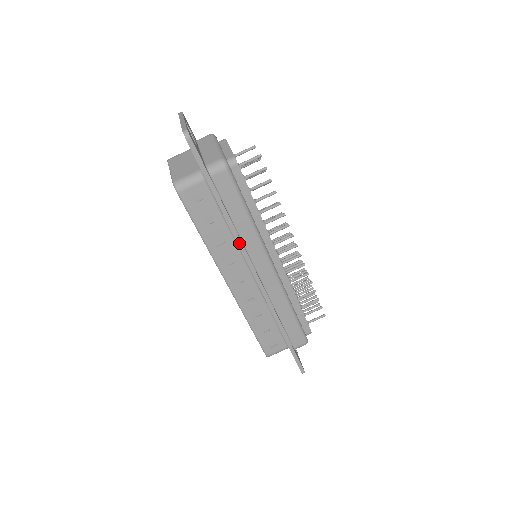
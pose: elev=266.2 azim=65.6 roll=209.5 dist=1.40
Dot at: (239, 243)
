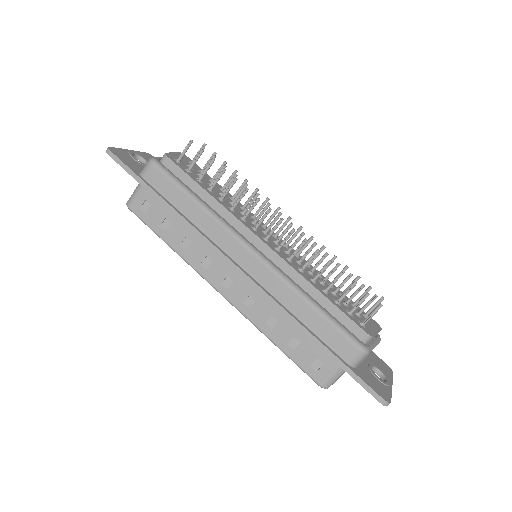
Dot at: (197, 234)
